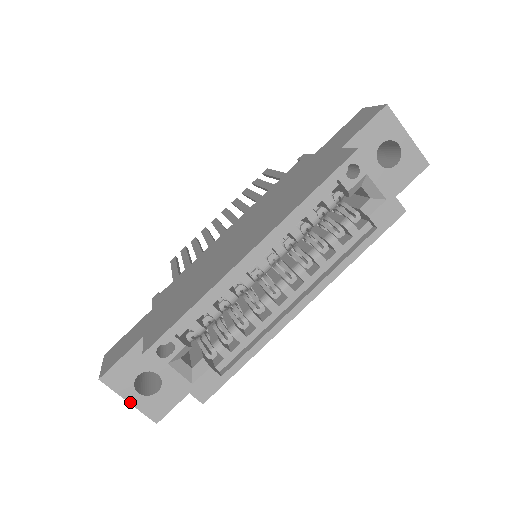
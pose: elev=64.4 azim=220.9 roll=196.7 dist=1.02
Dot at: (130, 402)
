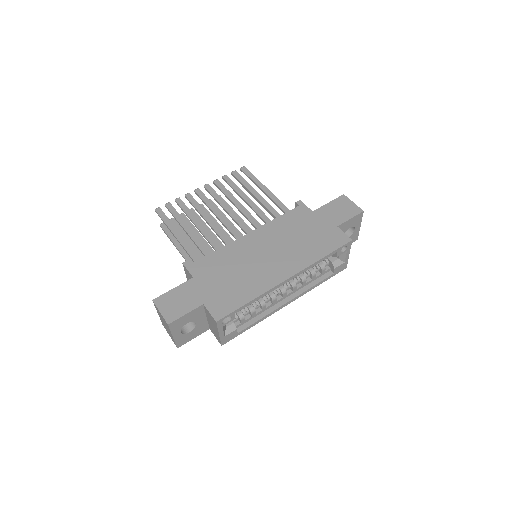
Dot at: (174, 337)
